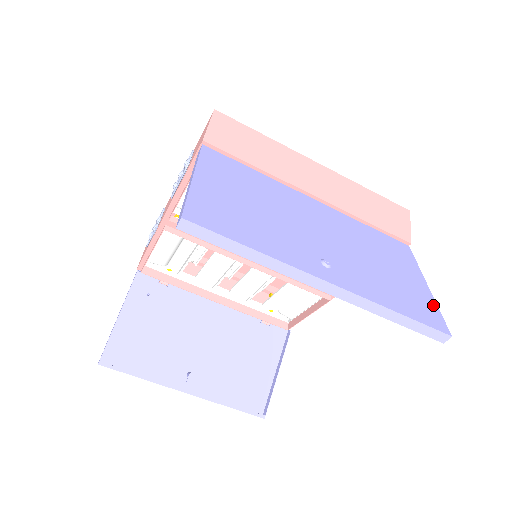
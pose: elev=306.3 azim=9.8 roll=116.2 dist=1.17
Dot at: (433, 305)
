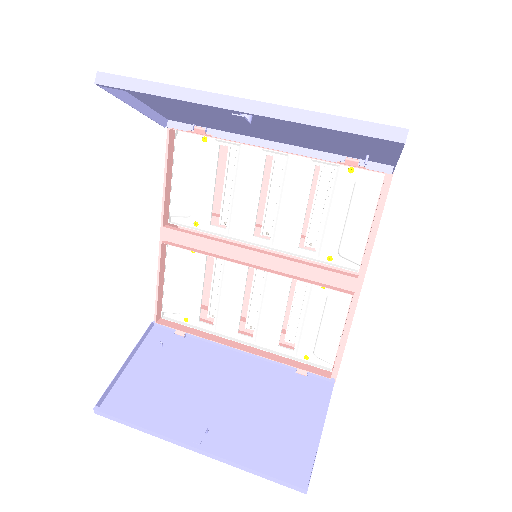
Dot at: occluded
